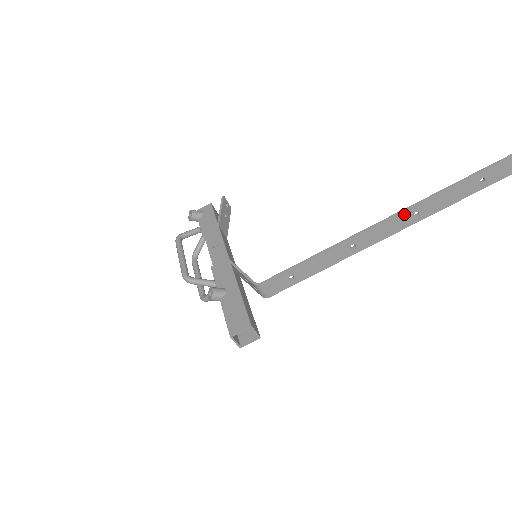
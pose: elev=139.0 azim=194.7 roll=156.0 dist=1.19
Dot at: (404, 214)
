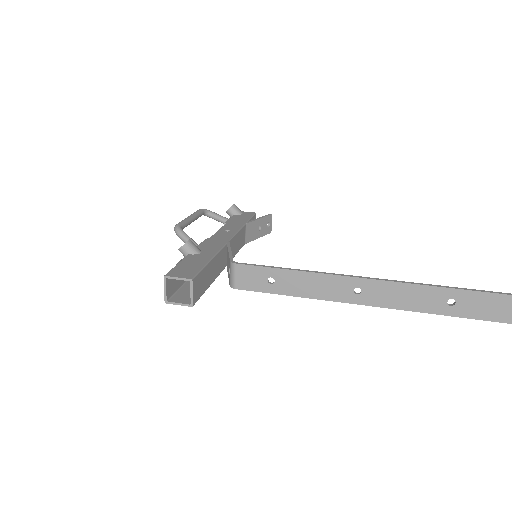
Dot at: (436, 291)
